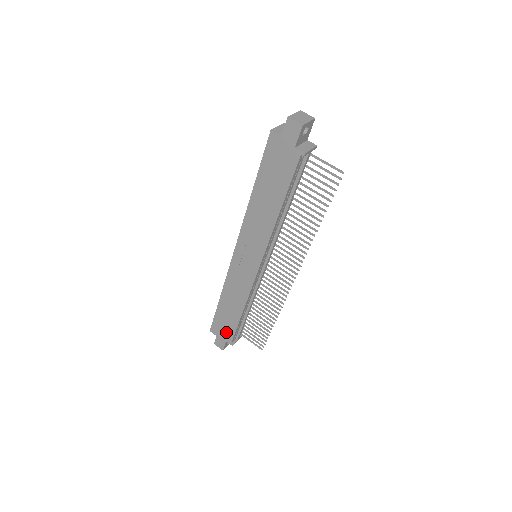
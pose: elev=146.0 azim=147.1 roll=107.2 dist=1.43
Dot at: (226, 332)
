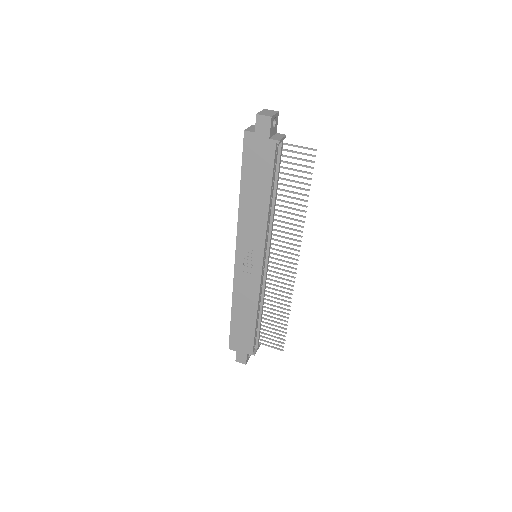
Dot at: (245, 343)
